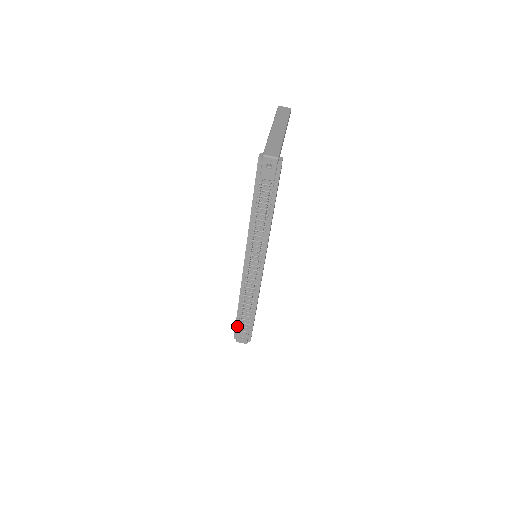
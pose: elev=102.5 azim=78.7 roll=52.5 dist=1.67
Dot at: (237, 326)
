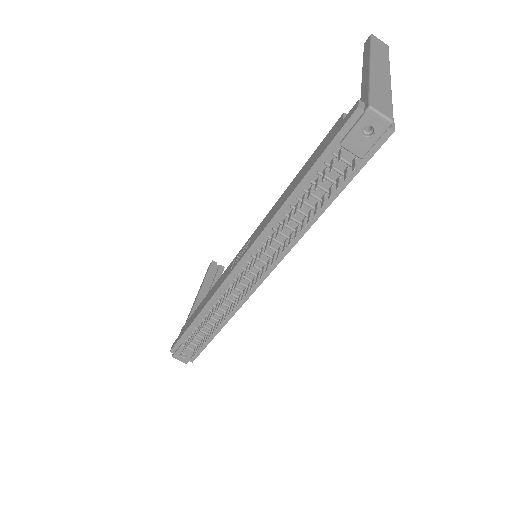
Dot at: (183, 339)
